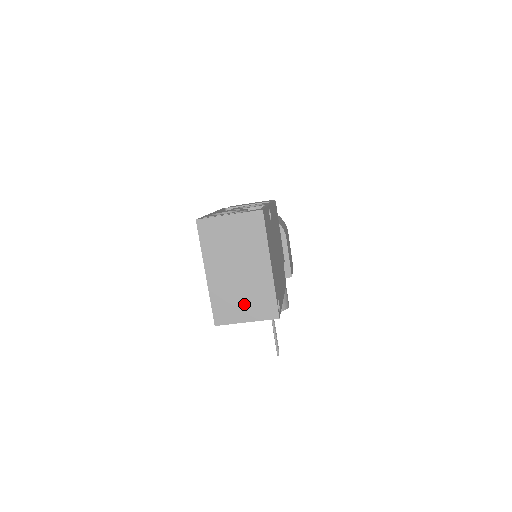
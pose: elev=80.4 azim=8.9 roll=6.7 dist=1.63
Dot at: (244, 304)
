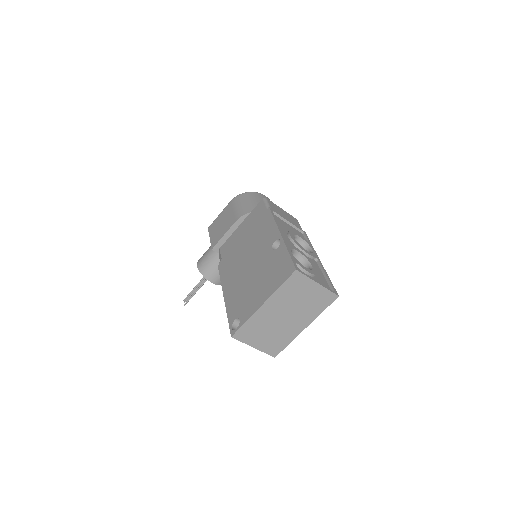
Dot at: (264, 337)
